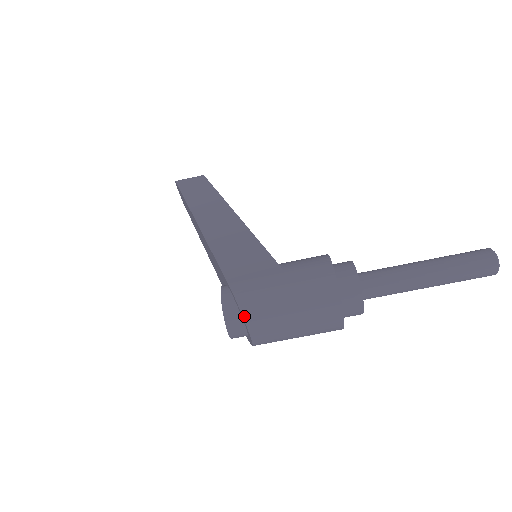
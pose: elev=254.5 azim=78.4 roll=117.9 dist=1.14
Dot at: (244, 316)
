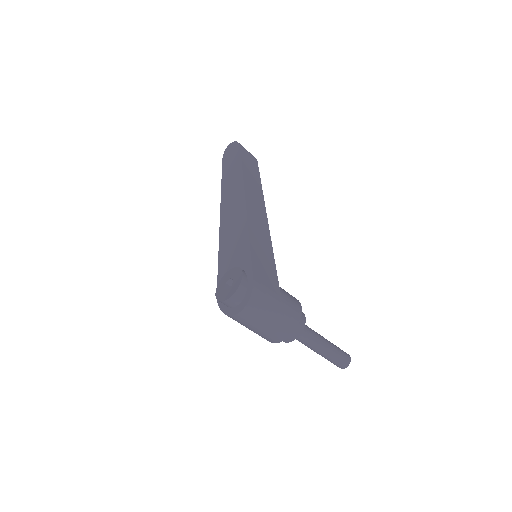
Dot at: (248, 304)
